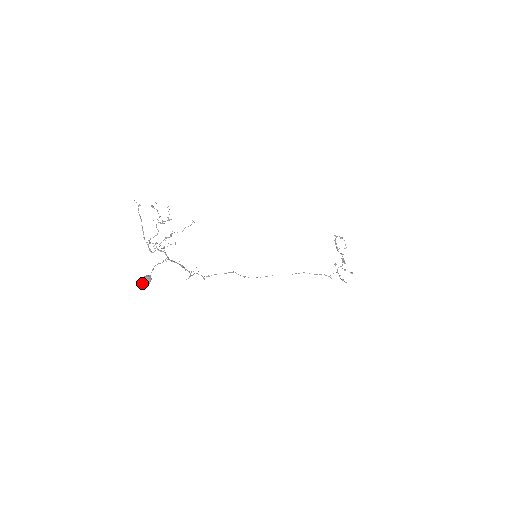
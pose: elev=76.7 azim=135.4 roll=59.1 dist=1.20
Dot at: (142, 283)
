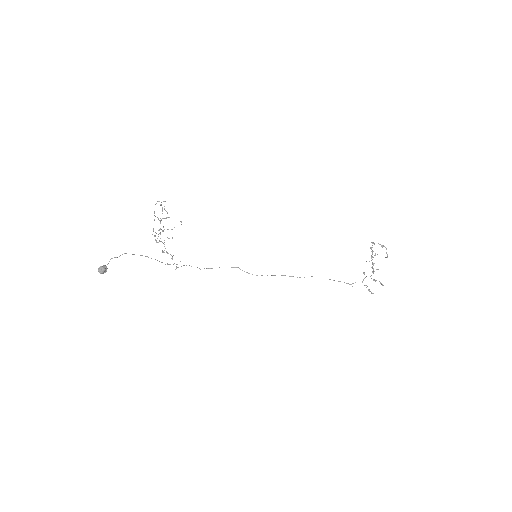
Dot at: (98, 271)
